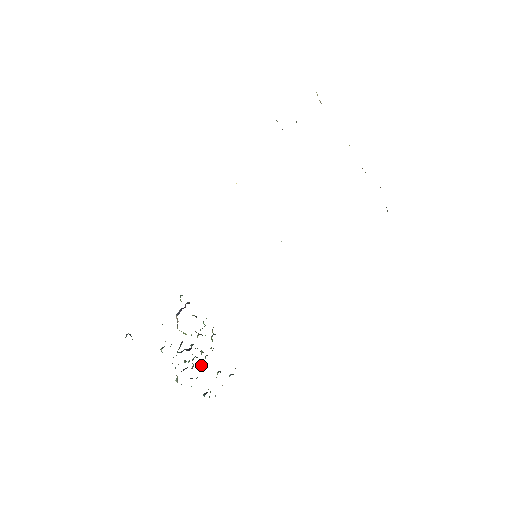
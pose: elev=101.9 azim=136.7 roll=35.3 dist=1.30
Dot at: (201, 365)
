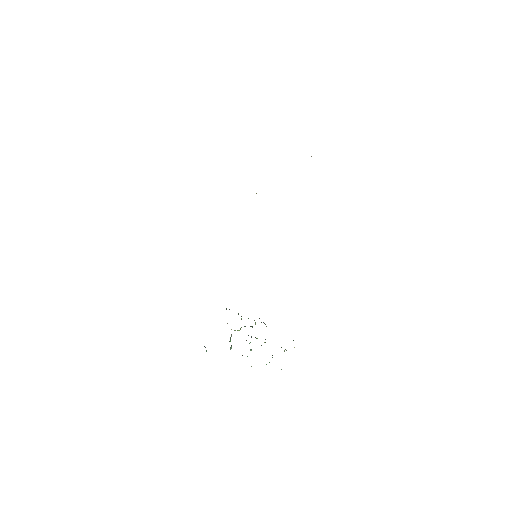
Dot at: occluded
